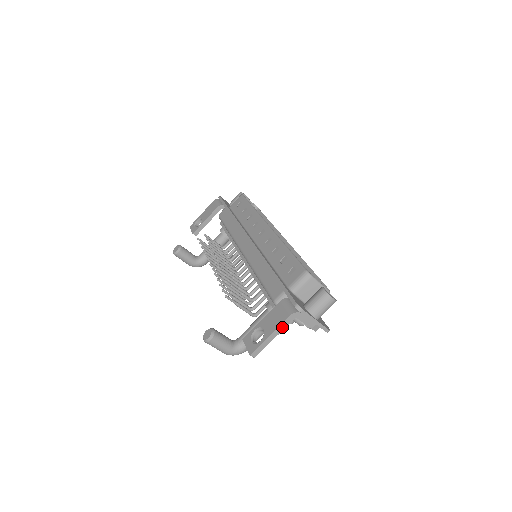
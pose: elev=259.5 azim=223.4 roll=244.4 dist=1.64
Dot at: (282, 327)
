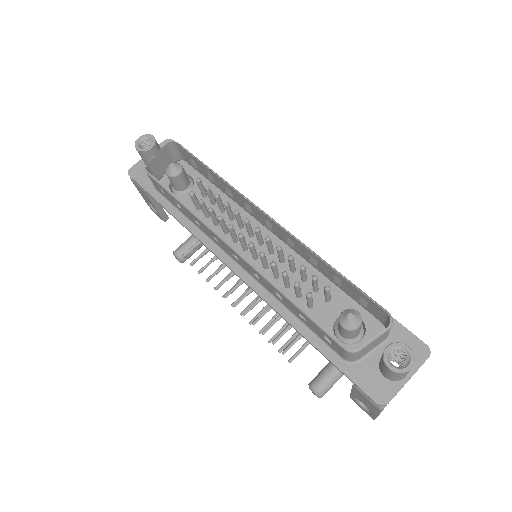
Dot at: (382, 410)
